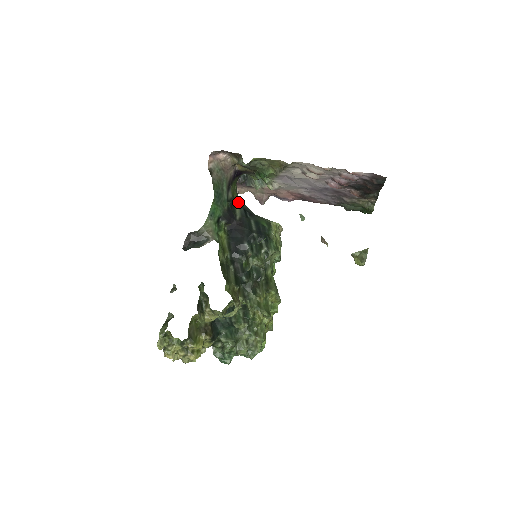
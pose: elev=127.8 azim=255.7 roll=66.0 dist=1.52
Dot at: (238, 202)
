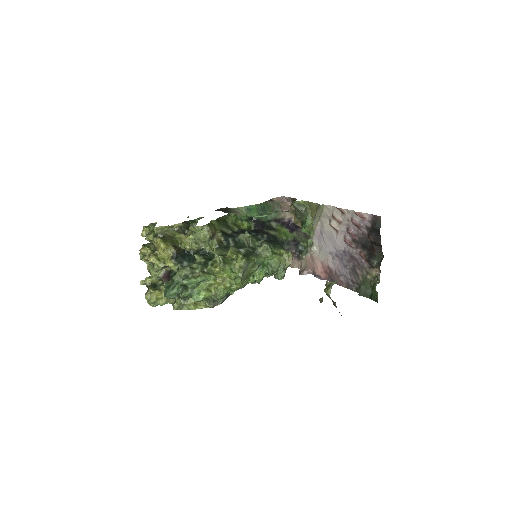
Dot at: (276, 234)
